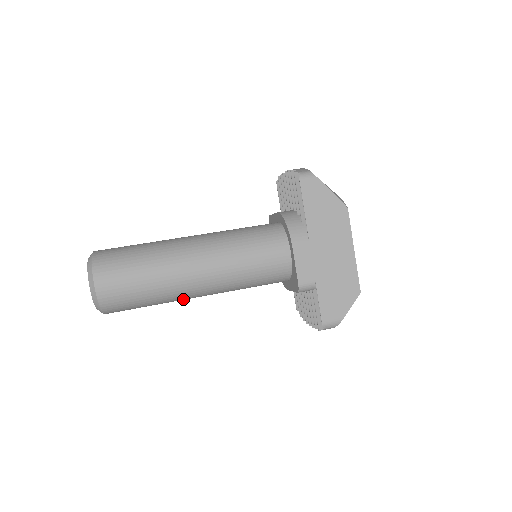
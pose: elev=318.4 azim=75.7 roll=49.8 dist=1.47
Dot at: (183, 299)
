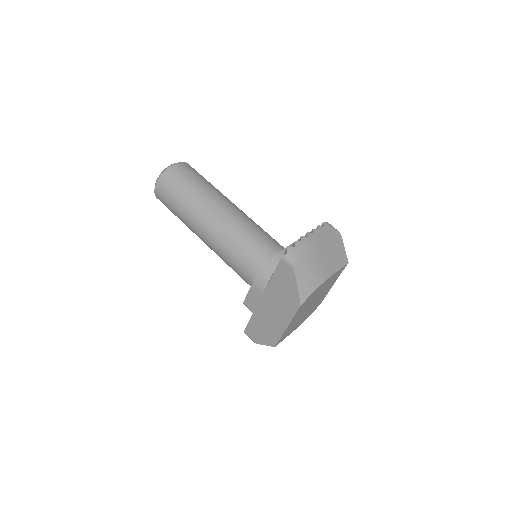
Dot at: occluded
